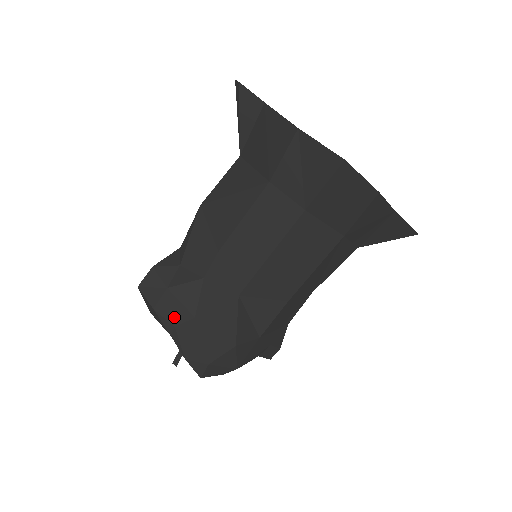
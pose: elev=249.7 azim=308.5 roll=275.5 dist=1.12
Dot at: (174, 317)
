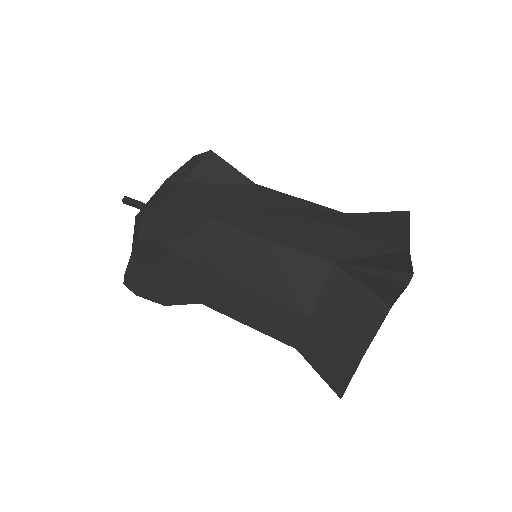
Dot at: (146, 256)
